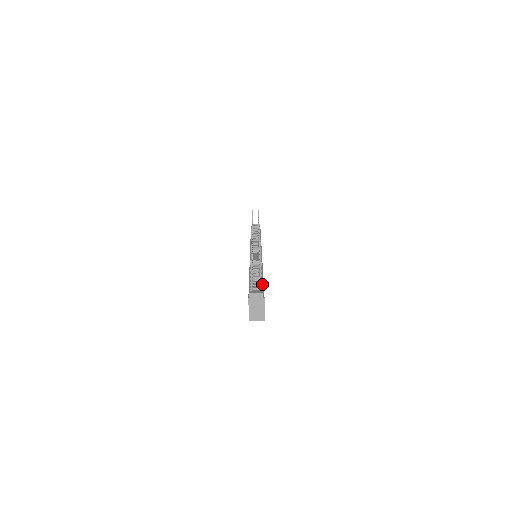
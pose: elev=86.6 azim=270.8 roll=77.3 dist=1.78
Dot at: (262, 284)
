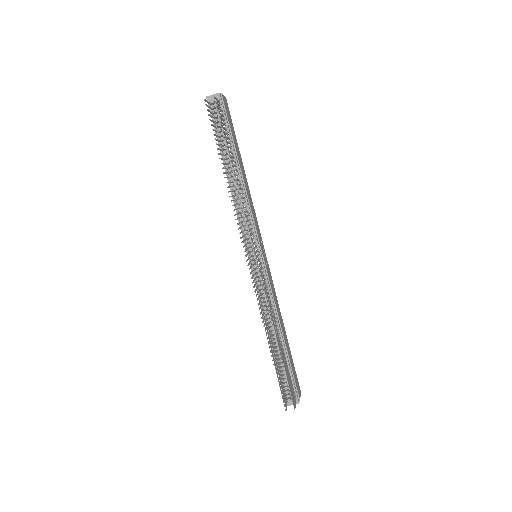
Dot at: (292, 381)
